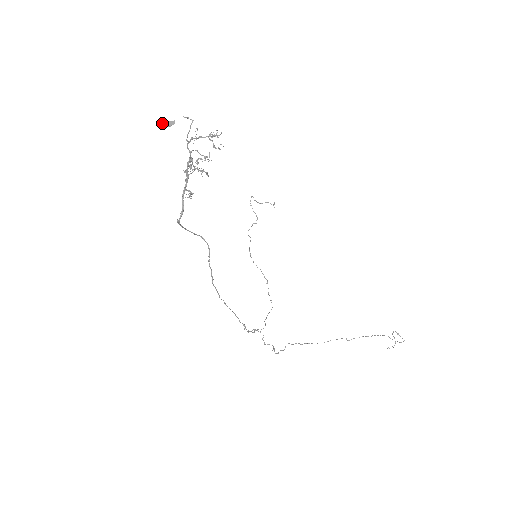
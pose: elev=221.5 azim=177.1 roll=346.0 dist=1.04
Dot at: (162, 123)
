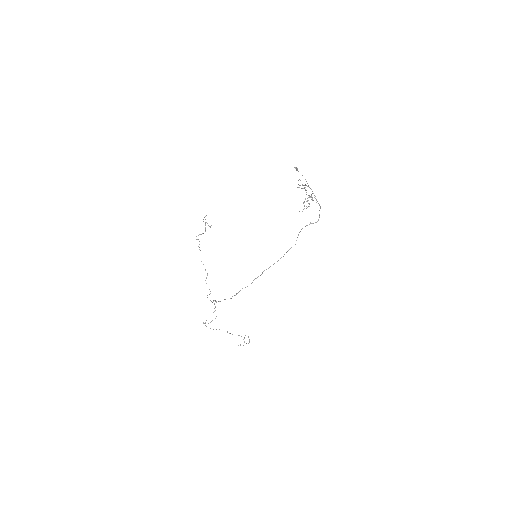
Dot at: occluded
